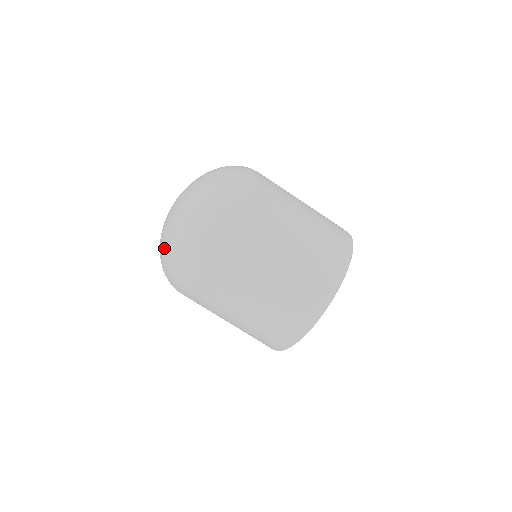
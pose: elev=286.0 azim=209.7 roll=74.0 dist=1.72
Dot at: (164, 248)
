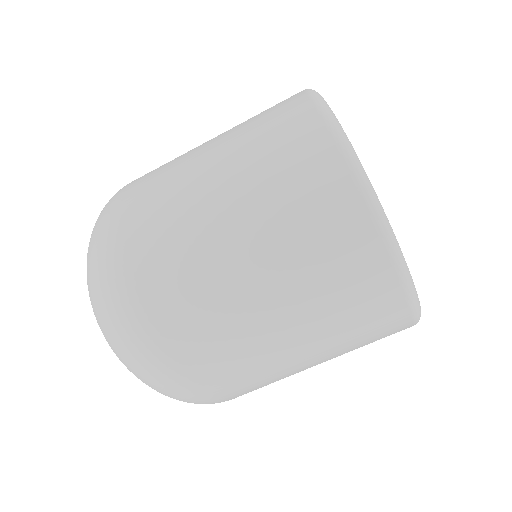
Dot at: (91, 302)
